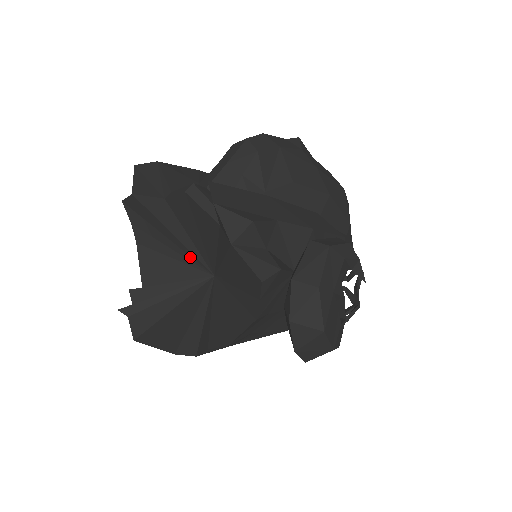
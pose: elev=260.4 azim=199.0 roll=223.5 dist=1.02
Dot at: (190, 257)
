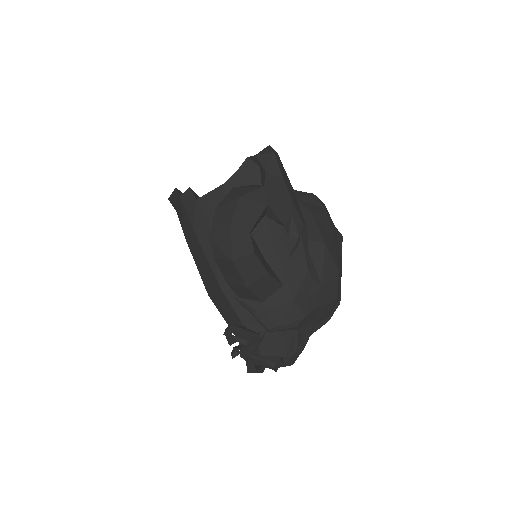
Dot at: occluded
